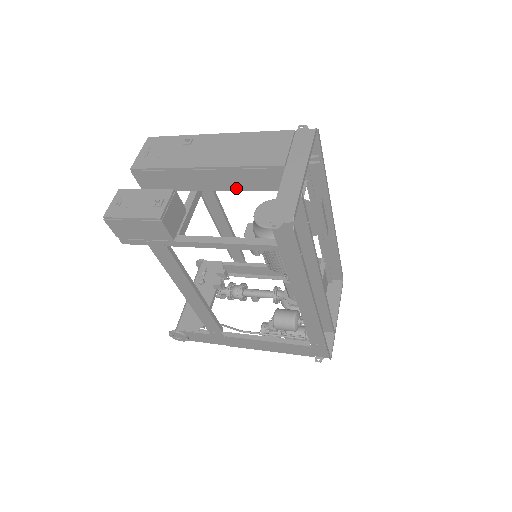
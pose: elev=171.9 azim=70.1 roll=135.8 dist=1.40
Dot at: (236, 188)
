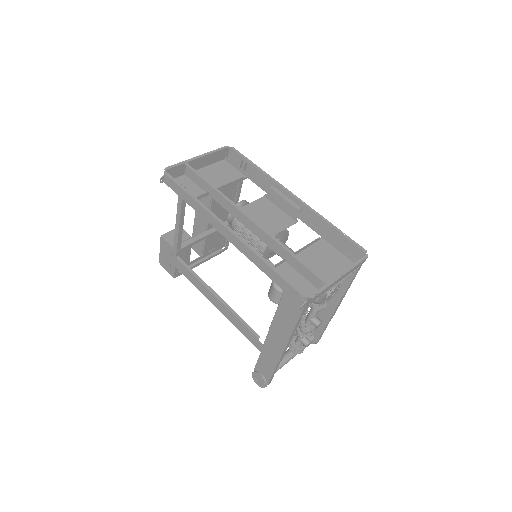
Dot at: (209, 208)
